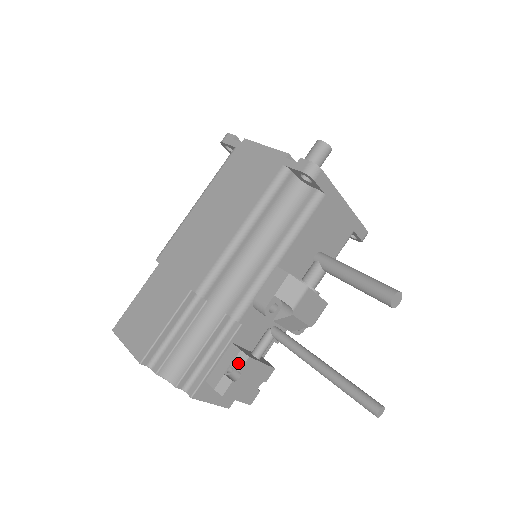
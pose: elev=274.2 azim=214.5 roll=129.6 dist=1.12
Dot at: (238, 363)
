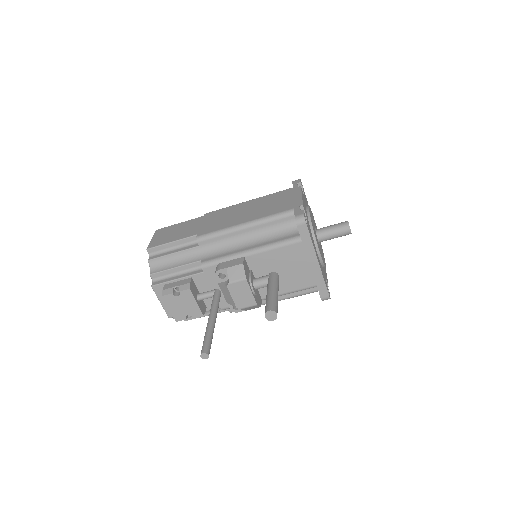
Dot at: (183, 287)
